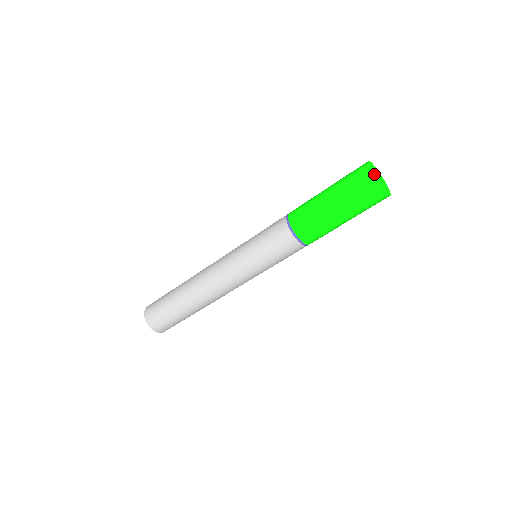
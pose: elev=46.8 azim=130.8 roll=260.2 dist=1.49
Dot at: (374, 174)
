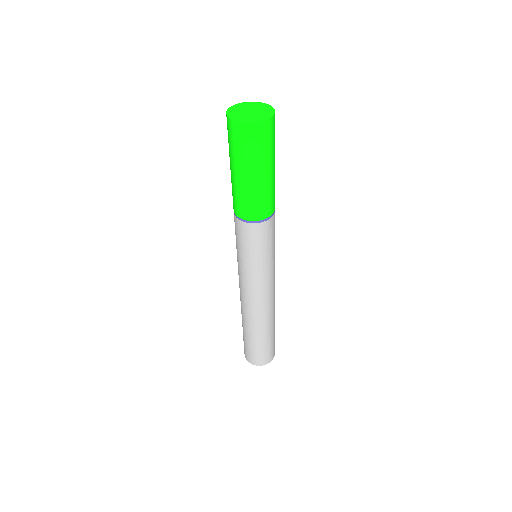
Dot at: (232, 115)
